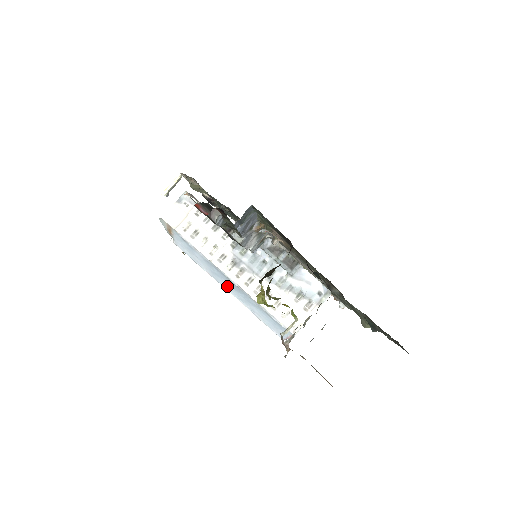
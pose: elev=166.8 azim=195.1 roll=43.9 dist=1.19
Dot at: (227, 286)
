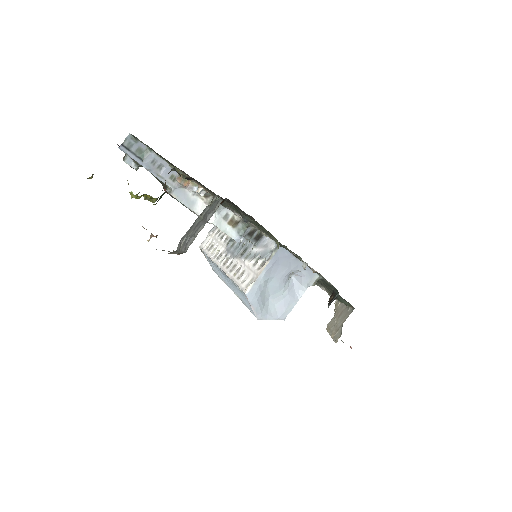
Dot at: (229, 284)
